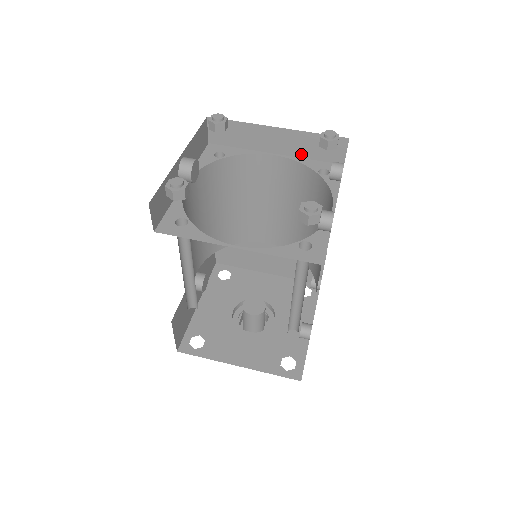
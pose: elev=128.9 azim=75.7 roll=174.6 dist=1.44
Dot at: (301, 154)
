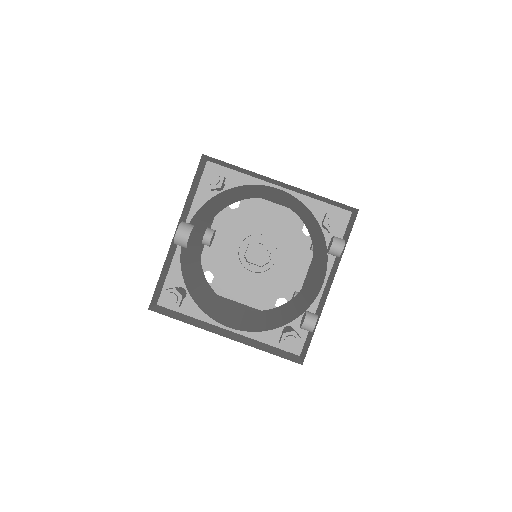
Dot at: (308, 195)
